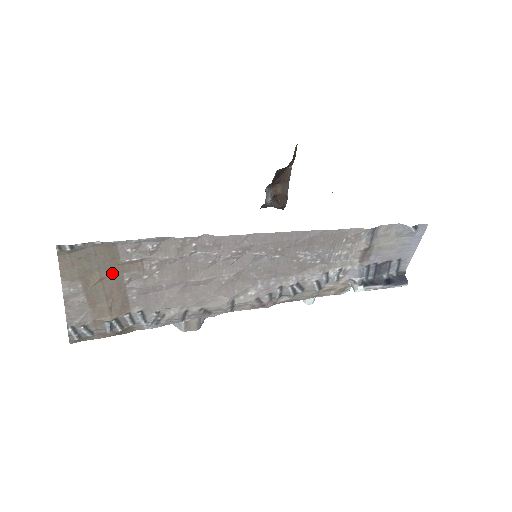
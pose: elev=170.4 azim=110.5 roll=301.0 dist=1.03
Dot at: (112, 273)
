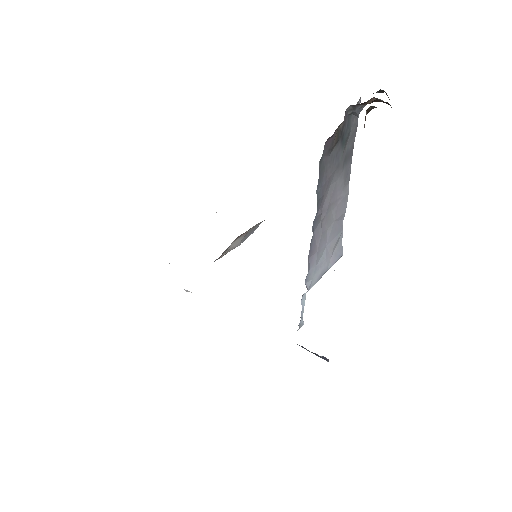
Dot at: occluded
